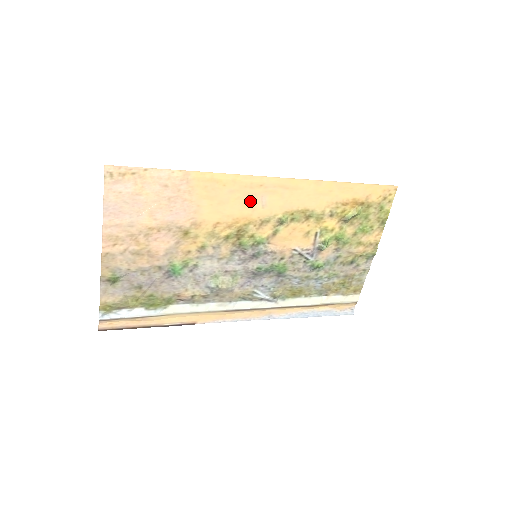
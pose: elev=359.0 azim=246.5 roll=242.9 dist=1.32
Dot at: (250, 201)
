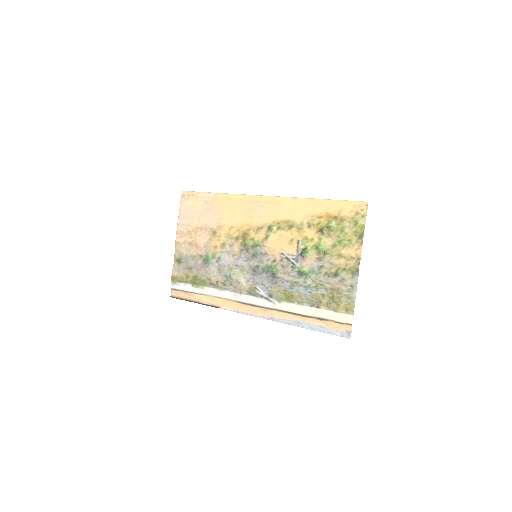
Dot at: (251, 213)
